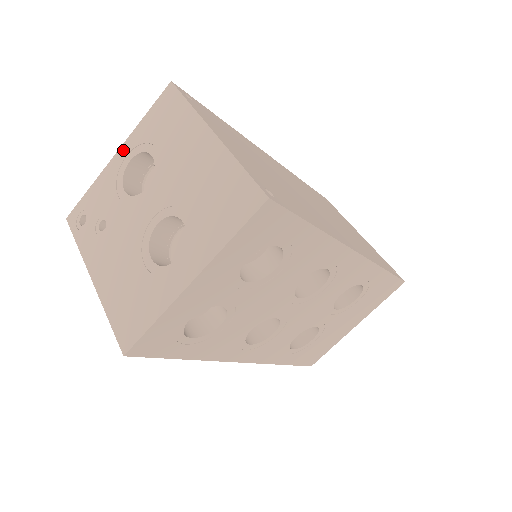
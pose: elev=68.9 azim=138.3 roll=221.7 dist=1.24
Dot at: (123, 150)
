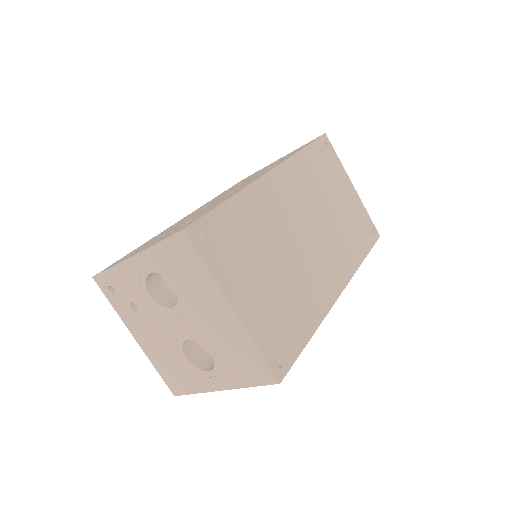
Dot at: (140, 259)
